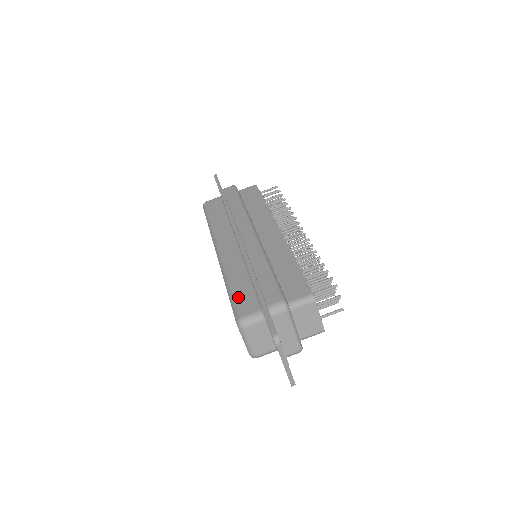
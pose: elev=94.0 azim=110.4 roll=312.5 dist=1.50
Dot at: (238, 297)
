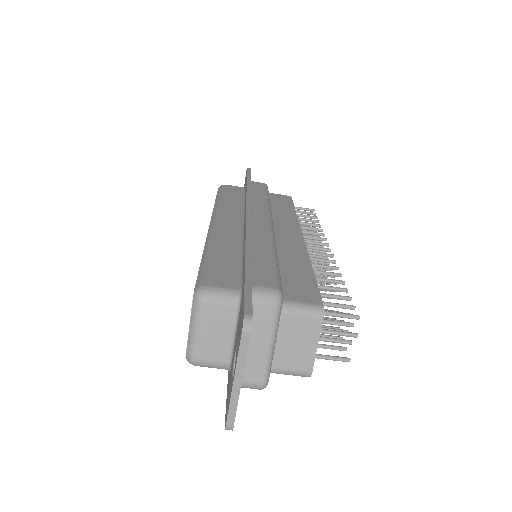
Dot at: (214, 265)
